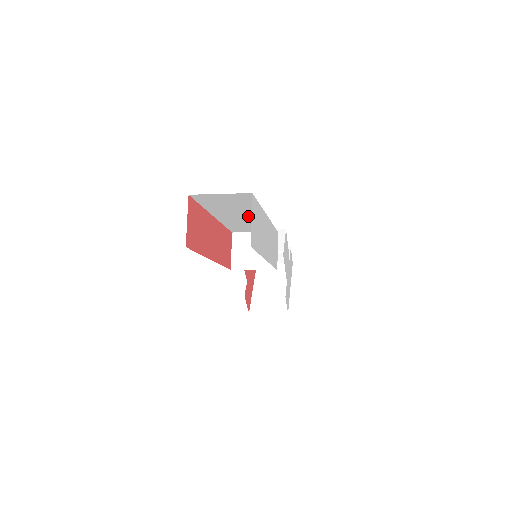
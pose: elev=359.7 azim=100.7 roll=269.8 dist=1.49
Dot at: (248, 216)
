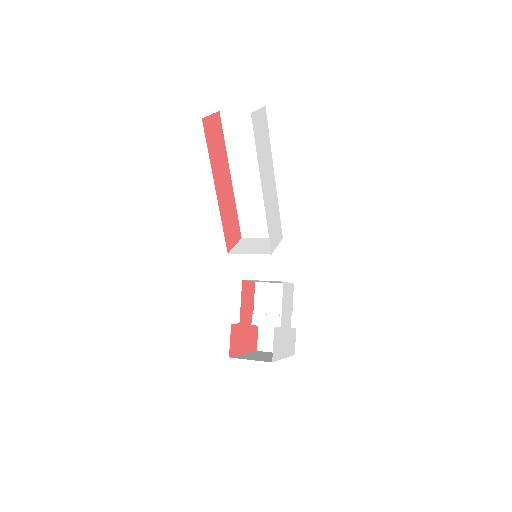
Dot at: (259, 178)
